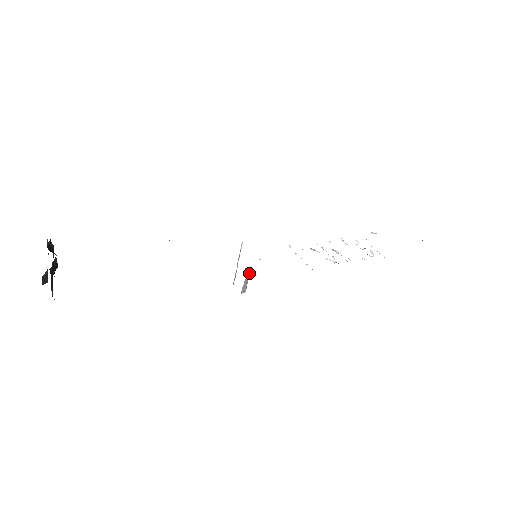
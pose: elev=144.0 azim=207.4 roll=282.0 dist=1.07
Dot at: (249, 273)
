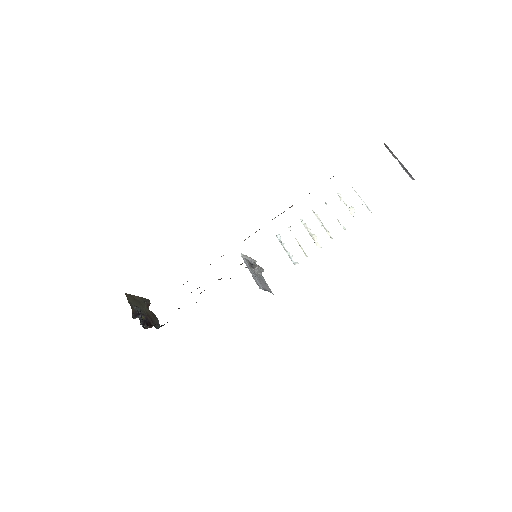
Dot at: (257, 268)
